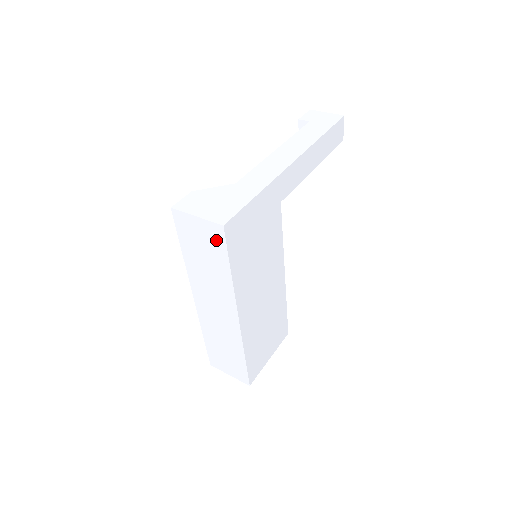
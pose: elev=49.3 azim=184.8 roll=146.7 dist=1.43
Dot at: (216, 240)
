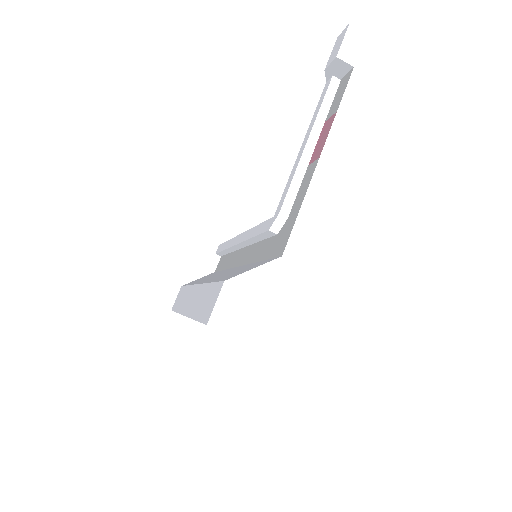
Dot at: occluded
